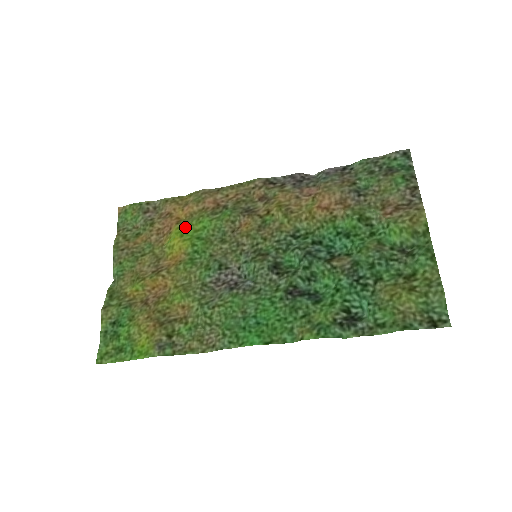
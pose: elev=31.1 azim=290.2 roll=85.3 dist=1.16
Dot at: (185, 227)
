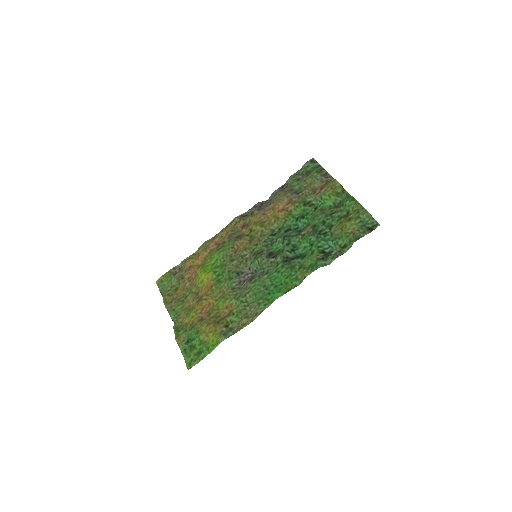
Dot at: (205, 266)
